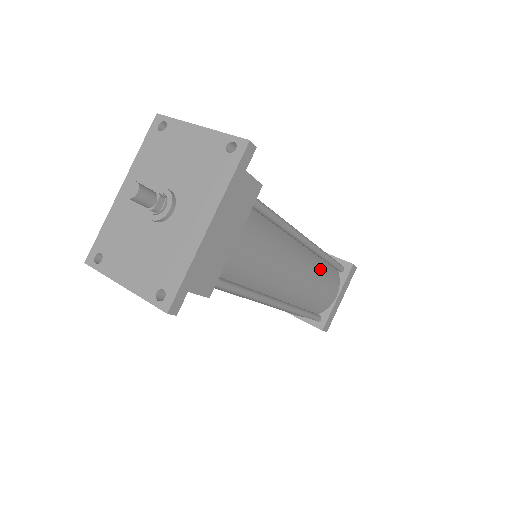
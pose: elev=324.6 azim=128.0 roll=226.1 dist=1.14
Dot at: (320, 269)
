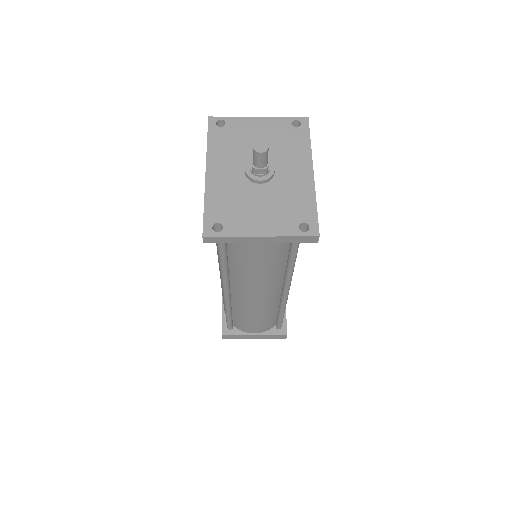
Dot at: occluded
